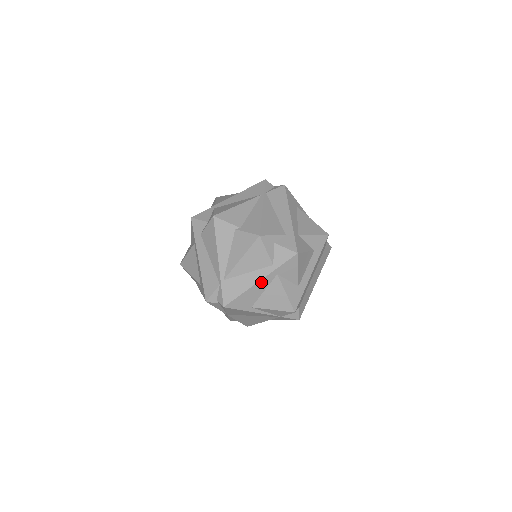
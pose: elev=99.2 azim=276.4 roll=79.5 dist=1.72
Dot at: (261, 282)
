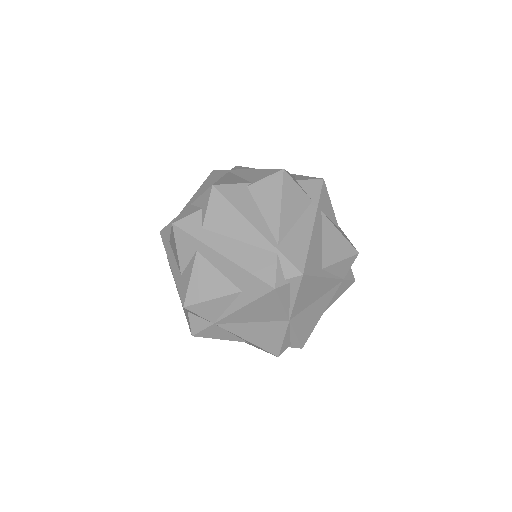
Dot at: (315, 226)
